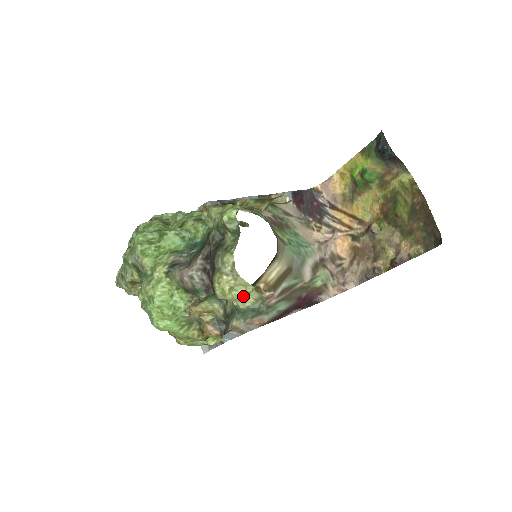
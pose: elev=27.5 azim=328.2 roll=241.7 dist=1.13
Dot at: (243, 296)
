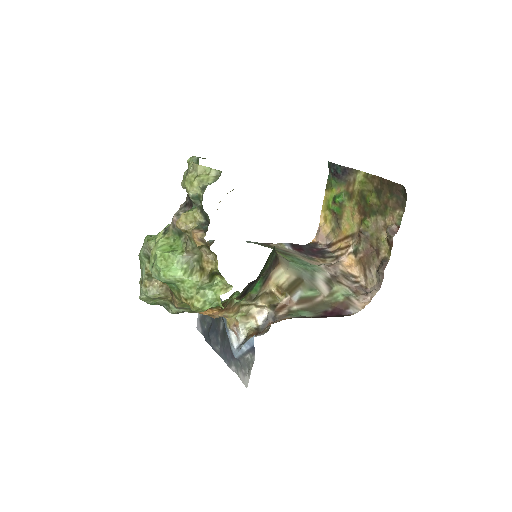
Dot at: (205, 178)
